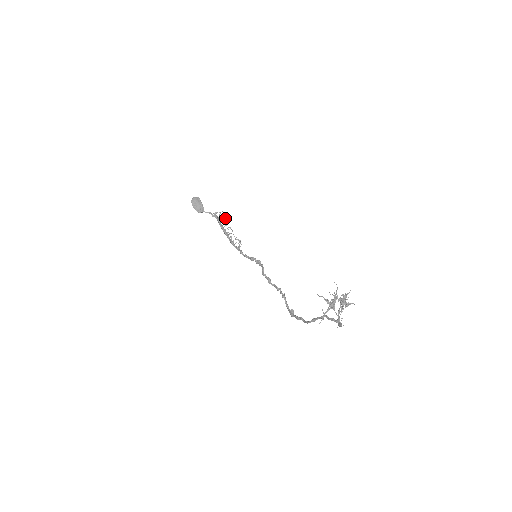
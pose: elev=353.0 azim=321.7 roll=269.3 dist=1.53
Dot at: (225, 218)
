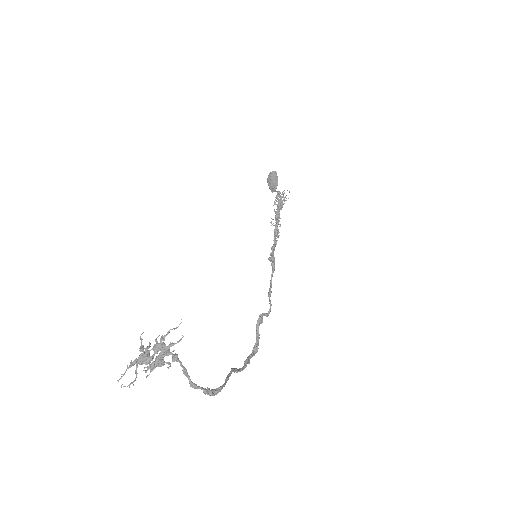
Dot at: occluded
